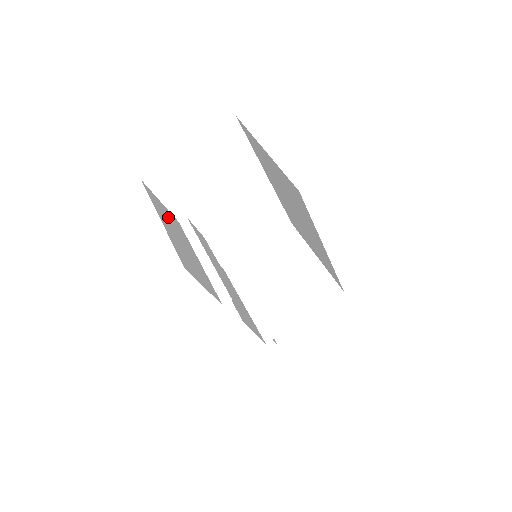
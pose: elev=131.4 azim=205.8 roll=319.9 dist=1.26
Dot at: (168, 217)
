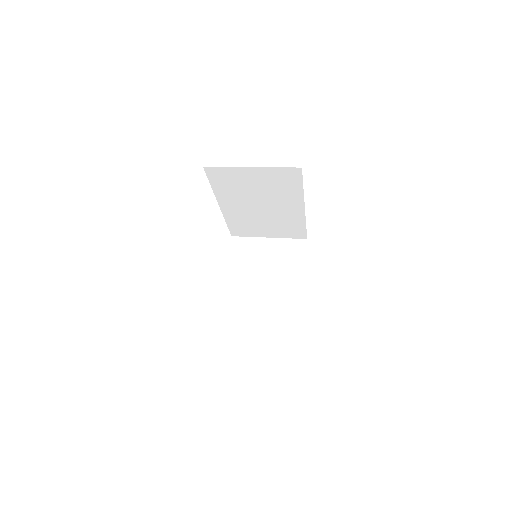
Dot at: occluded
